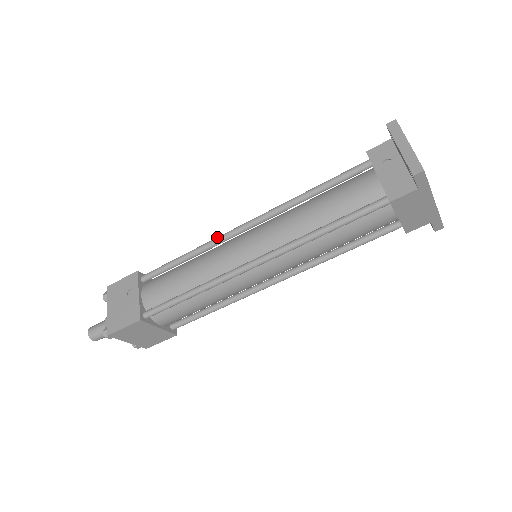
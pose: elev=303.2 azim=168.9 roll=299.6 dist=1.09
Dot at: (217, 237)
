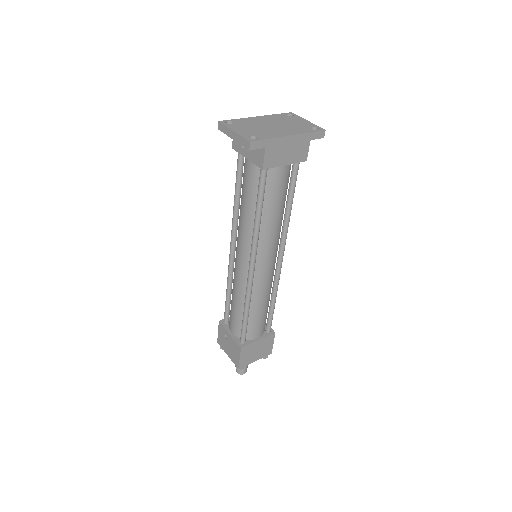
Dot at: (228, 267)
